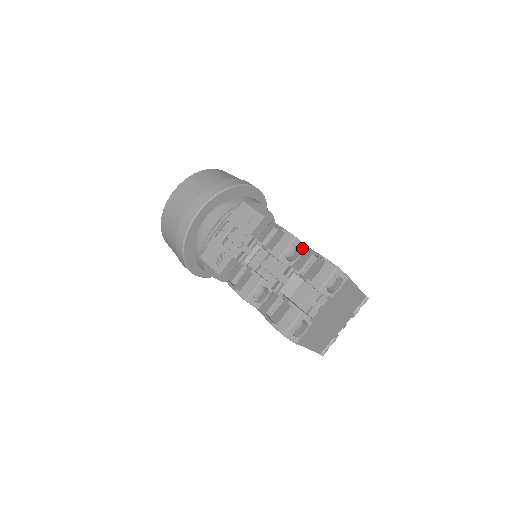
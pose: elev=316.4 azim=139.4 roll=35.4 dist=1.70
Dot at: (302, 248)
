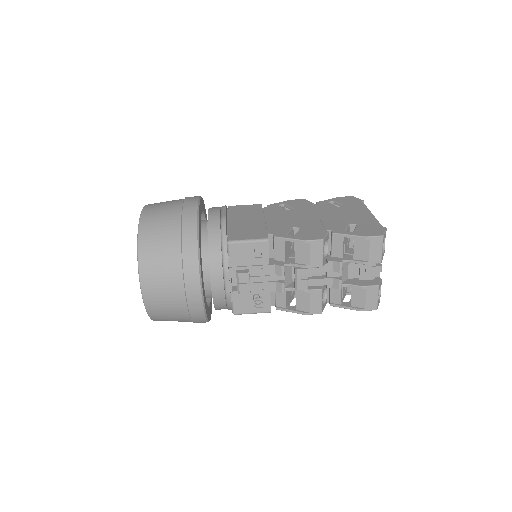
Dot at: (327, 238)
